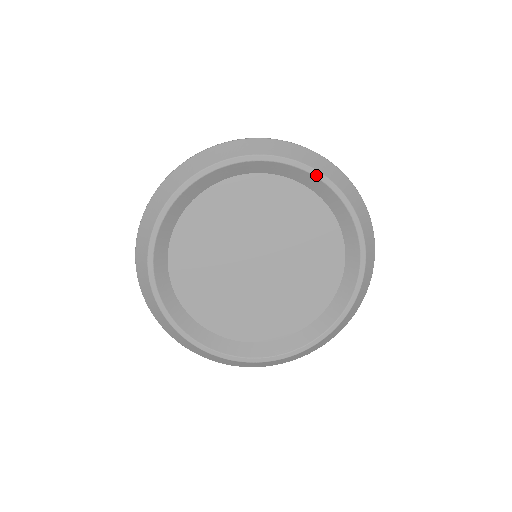
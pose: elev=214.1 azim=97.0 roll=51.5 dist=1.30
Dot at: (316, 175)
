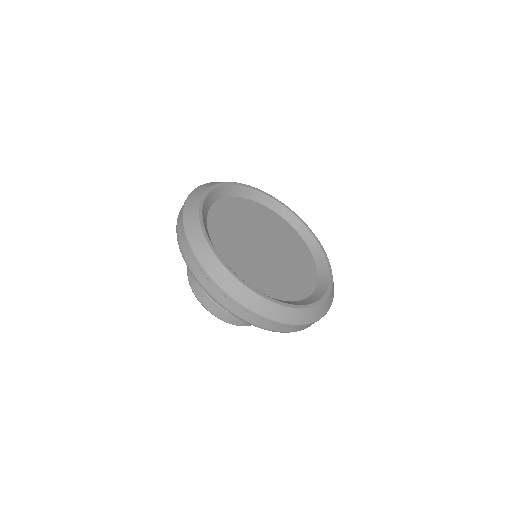
Dot at: (314, 236)
